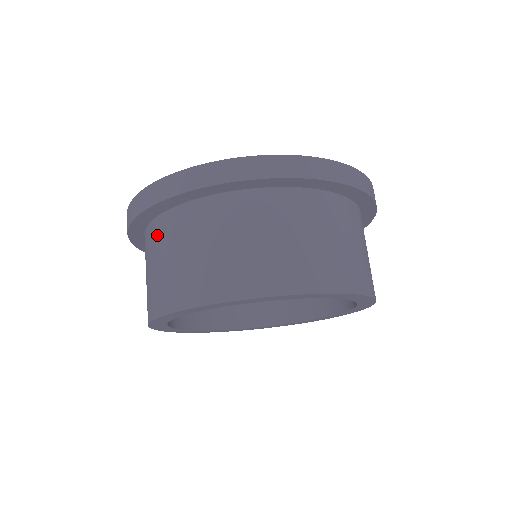
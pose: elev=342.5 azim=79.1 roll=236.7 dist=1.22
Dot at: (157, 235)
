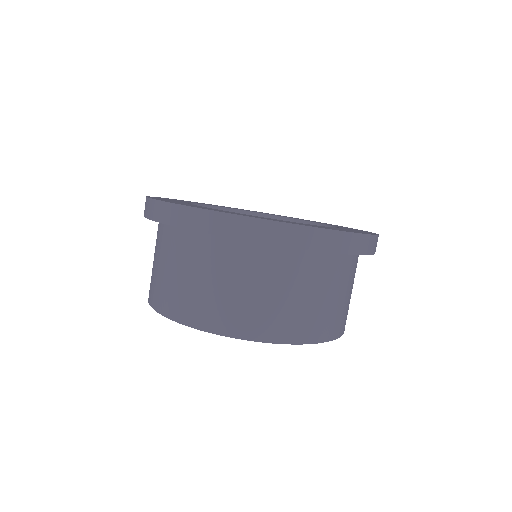
Dot at: (209, 252)
